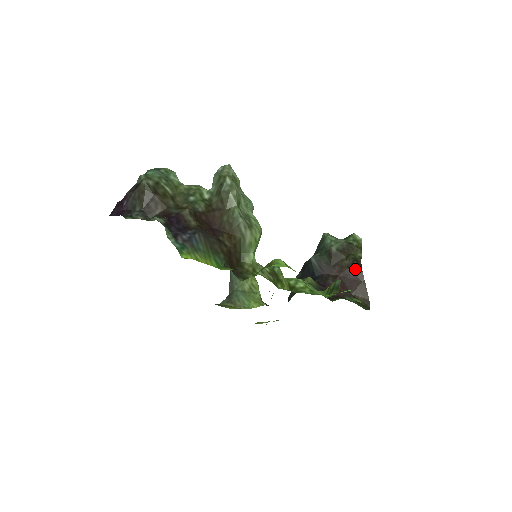
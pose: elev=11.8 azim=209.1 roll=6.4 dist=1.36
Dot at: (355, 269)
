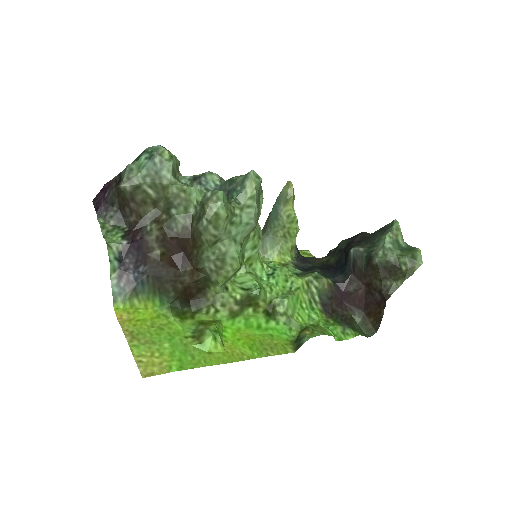
Dot at: (381, 296)
